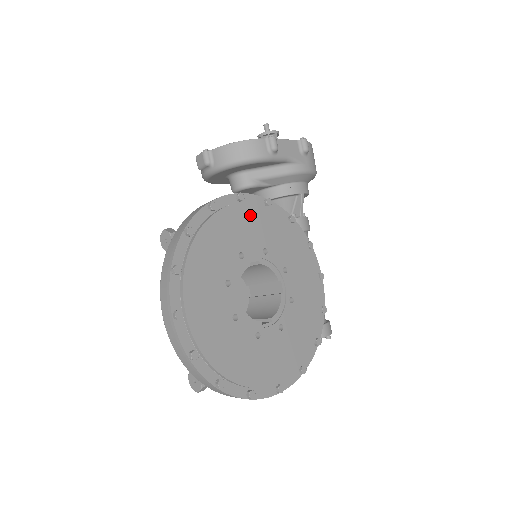
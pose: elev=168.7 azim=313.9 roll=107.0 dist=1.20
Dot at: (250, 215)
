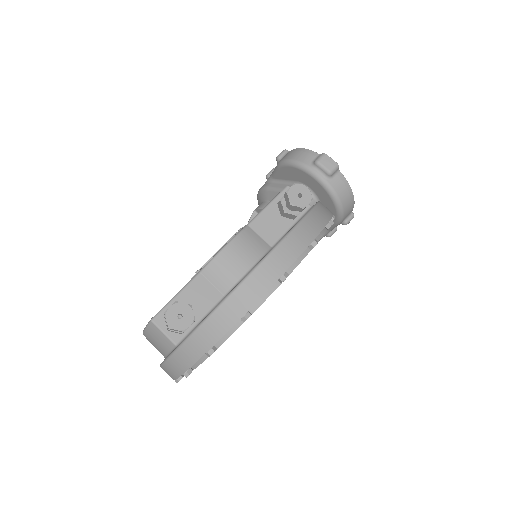
Dot at: occluded
